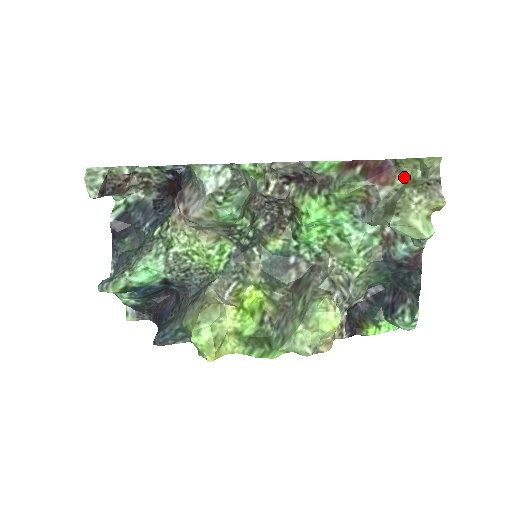
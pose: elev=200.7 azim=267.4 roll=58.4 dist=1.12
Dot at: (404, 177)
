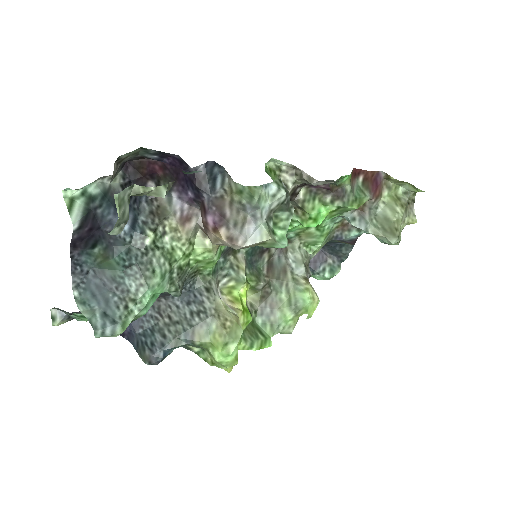
Dot at: (389, 190)
